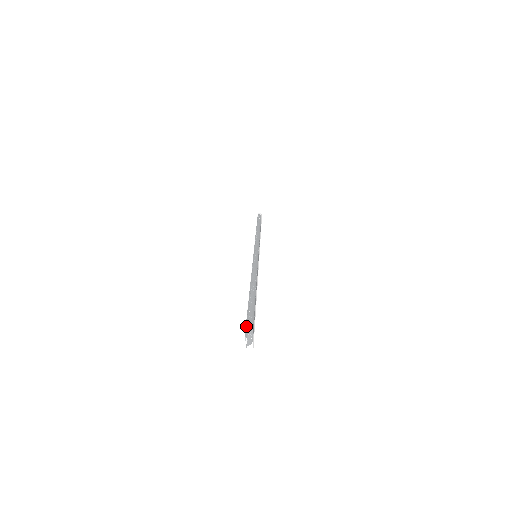
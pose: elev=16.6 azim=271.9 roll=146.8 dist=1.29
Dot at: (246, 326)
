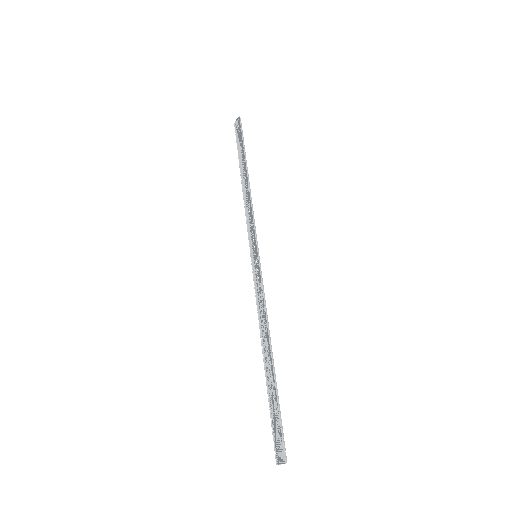
Dot at: (285, 454)
